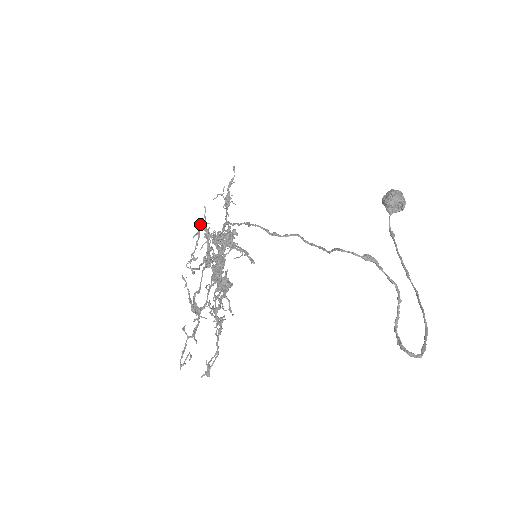
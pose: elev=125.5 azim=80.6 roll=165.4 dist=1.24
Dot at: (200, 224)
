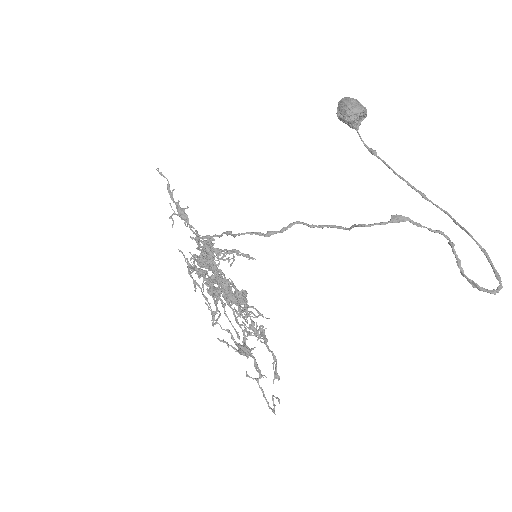
Dot at: (188, 270)
